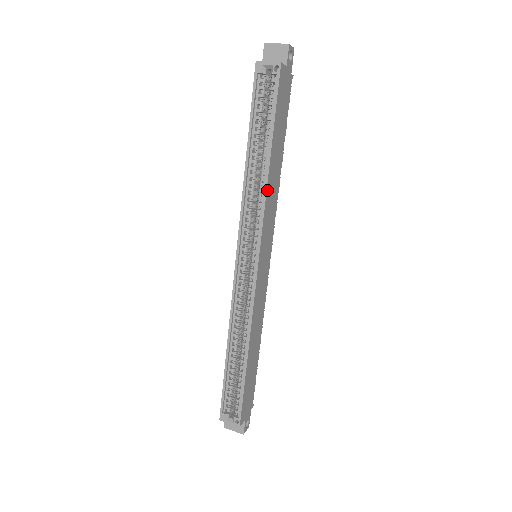
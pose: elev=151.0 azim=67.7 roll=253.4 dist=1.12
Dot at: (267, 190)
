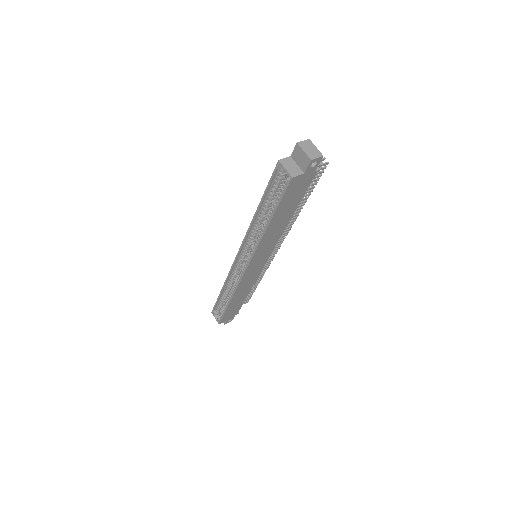
Dot at: (262, 239)
